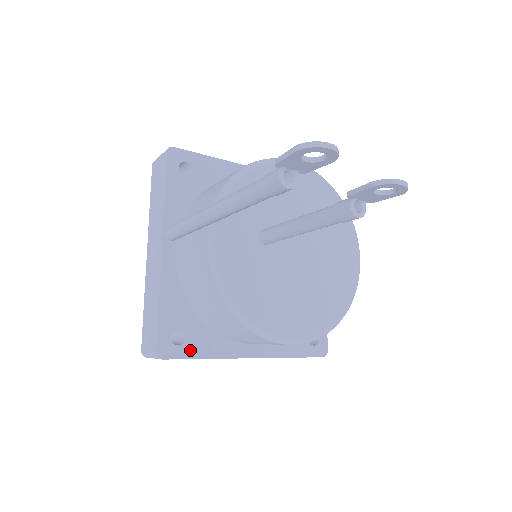
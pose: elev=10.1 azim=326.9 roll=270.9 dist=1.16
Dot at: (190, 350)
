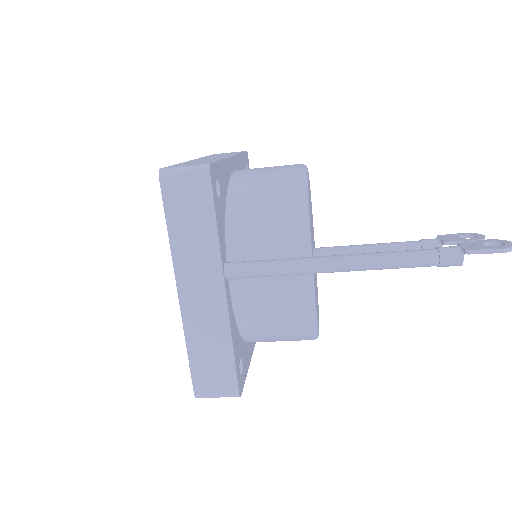
Dot at: (244, 372)
